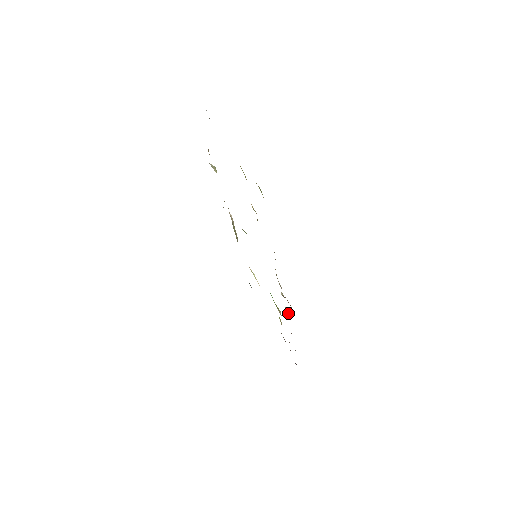
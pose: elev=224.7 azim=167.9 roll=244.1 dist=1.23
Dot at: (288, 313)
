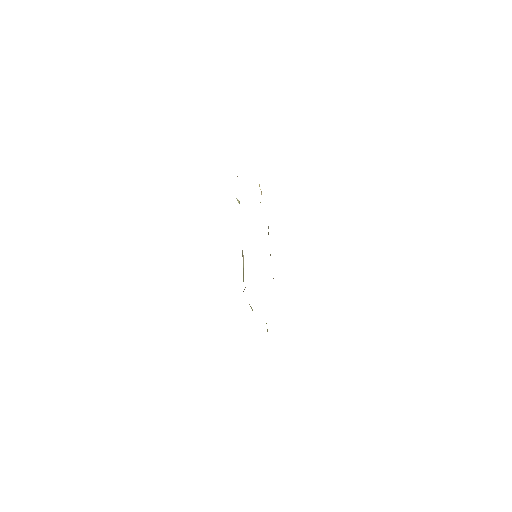
Dot at: occluded
